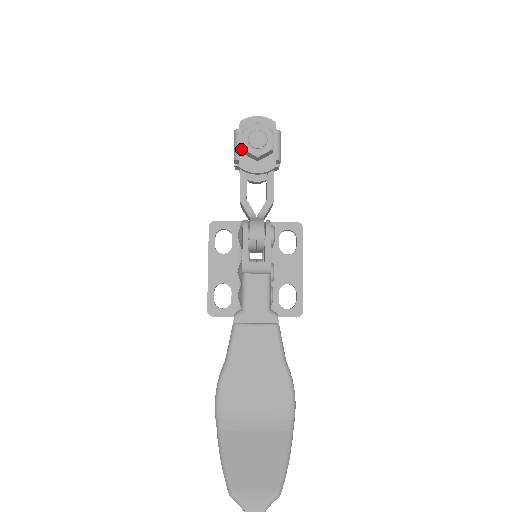
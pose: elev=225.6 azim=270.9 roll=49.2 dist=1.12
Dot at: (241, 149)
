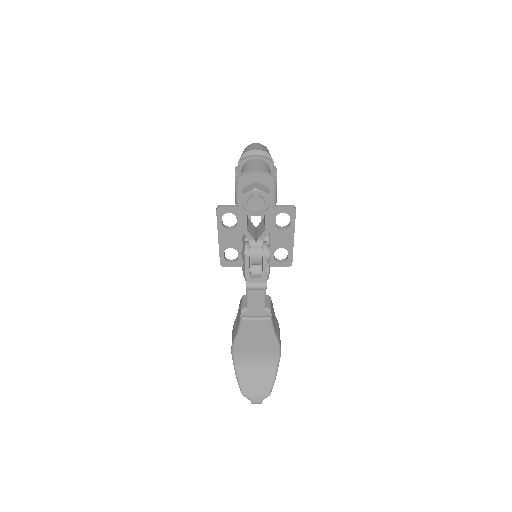
Dot at: (241, 199)
